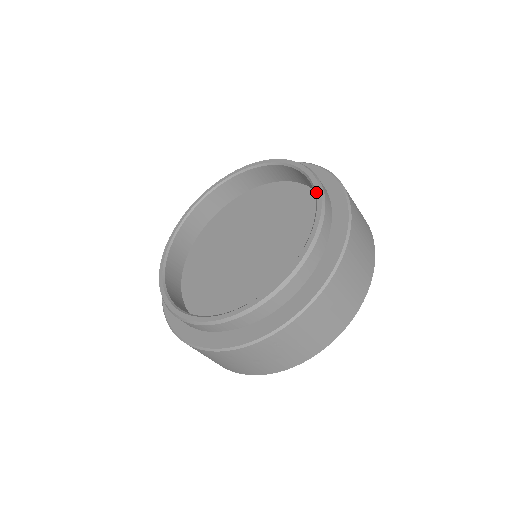
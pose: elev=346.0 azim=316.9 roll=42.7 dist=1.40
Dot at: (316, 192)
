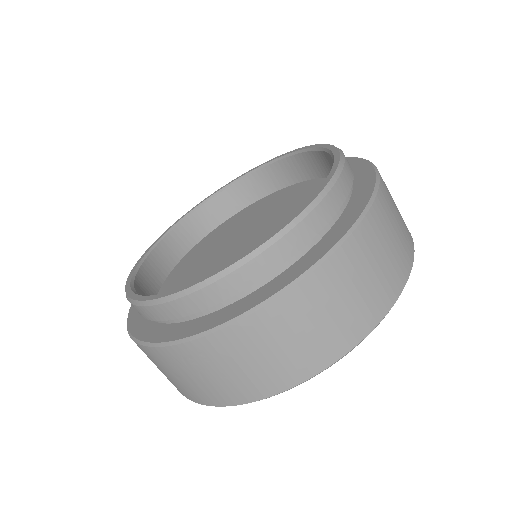
Dot at: (326, 179)
